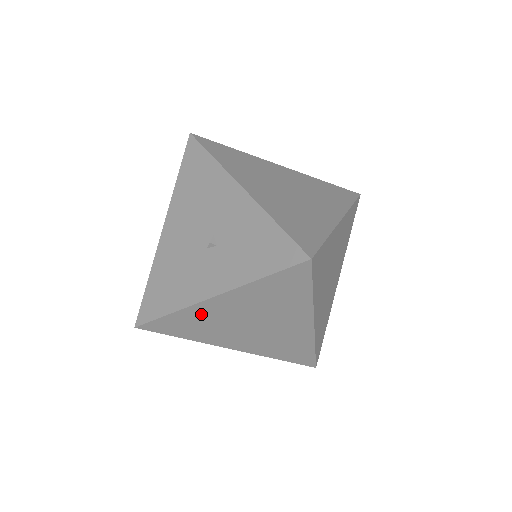
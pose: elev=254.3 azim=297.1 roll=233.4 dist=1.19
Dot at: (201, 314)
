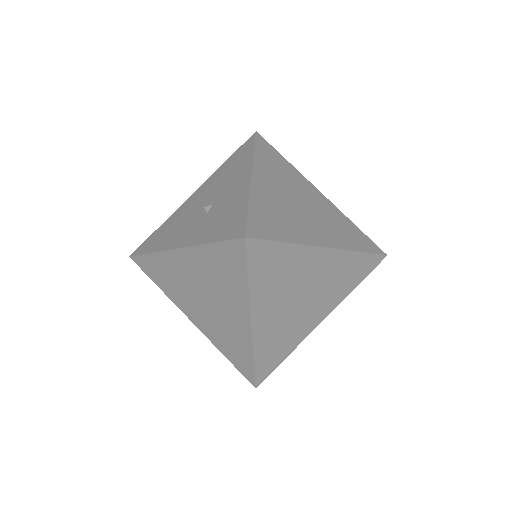
Dot at: (170, 265)
